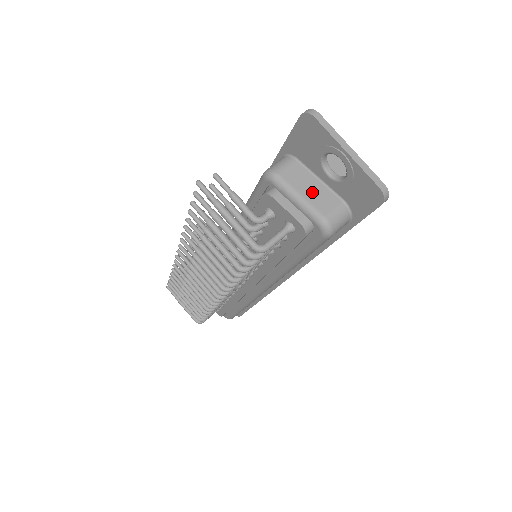
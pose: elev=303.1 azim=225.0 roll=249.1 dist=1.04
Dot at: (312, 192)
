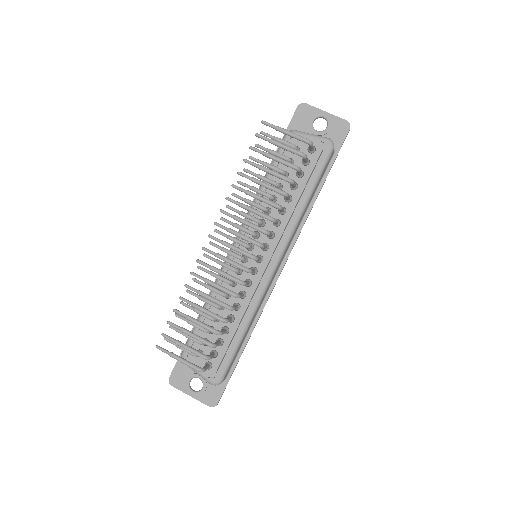
Dot at: occluded
